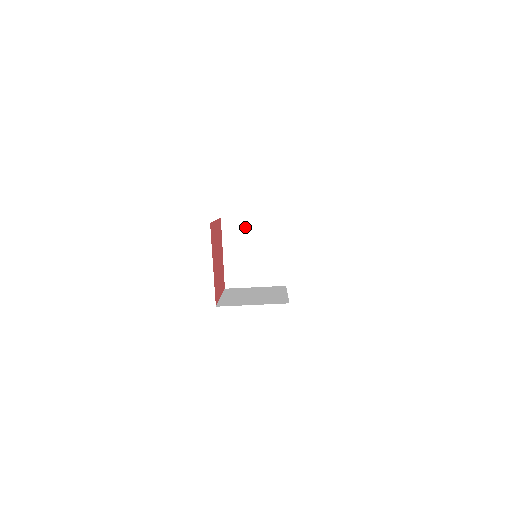
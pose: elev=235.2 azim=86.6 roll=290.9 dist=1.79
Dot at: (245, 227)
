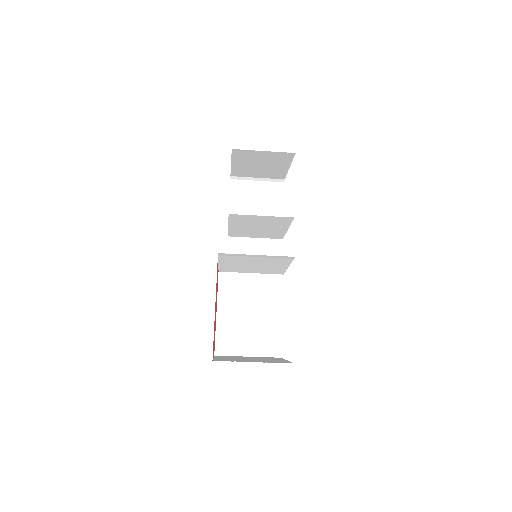
Dot at: (247, 257)
